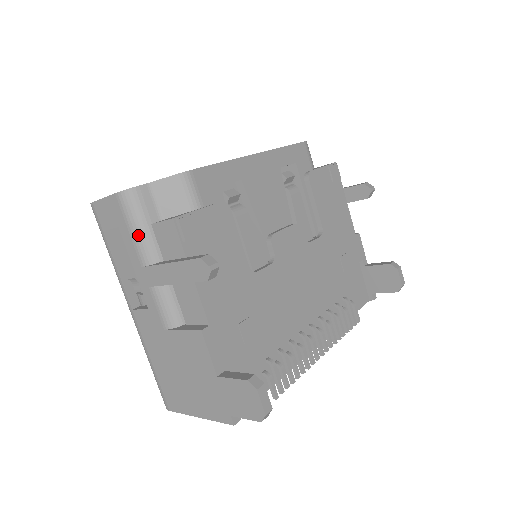
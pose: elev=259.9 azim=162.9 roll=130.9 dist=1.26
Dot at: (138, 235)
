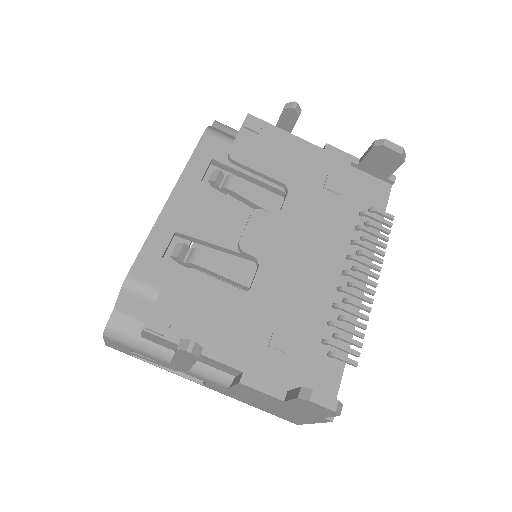
Dot at: (143, 350)
